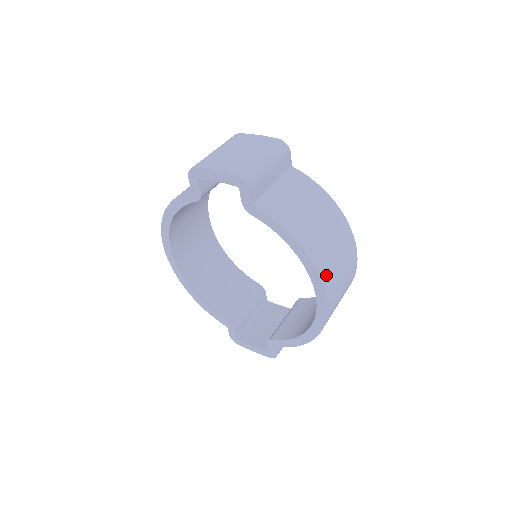
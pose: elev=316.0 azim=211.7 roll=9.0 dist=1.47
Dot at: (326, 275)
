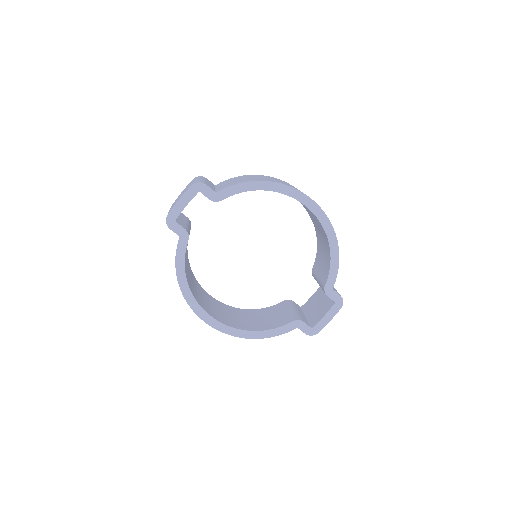
Dot at: occluded
